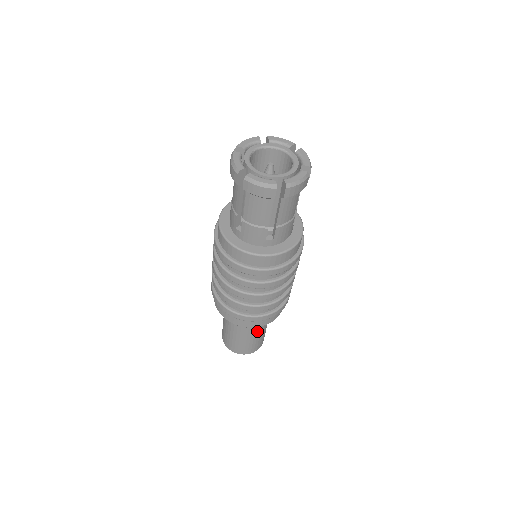
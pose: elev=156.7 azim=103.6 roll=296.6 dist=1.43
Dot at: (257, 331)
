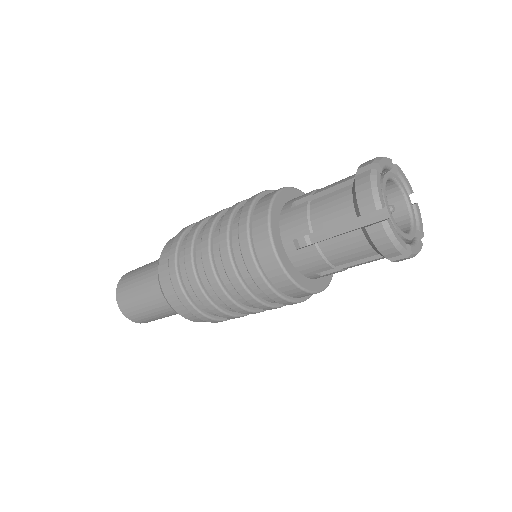
Dot at: occluded
